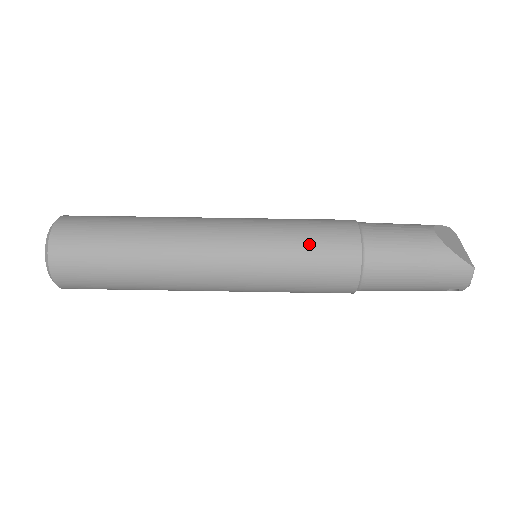
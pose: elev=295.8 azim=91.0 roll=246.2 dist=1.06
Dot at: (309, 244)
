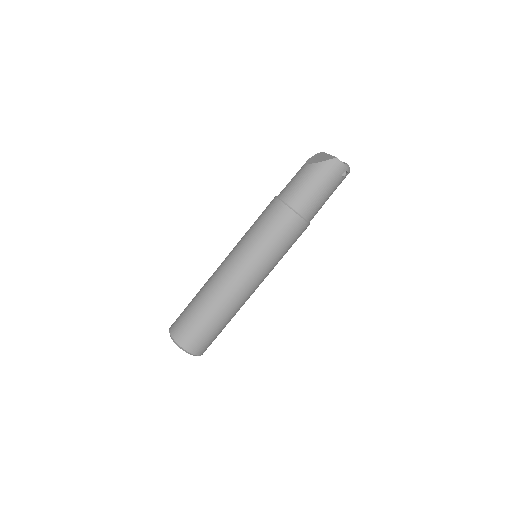
Dot at: (264, 226)
